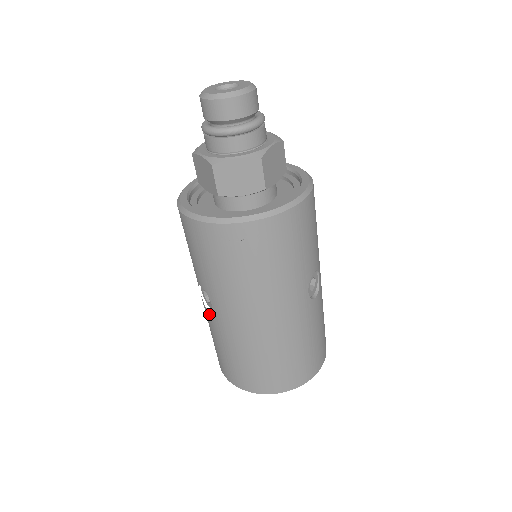
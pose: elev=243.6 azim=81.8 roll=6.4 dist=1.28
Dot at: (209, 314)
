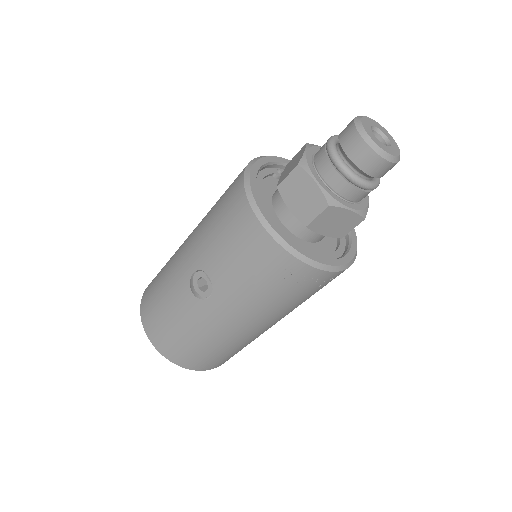
Dot at: (192, 297)
